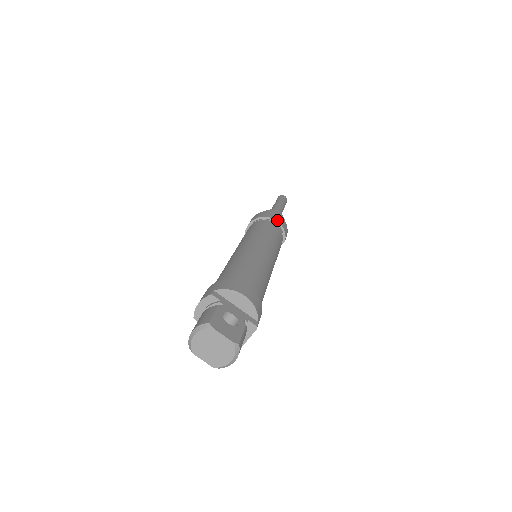
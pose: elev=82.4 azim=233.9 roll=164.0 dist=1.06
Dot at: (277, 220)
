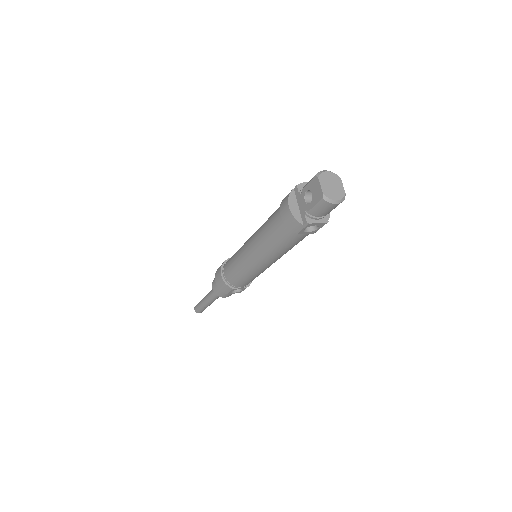
Dot at: occluded
